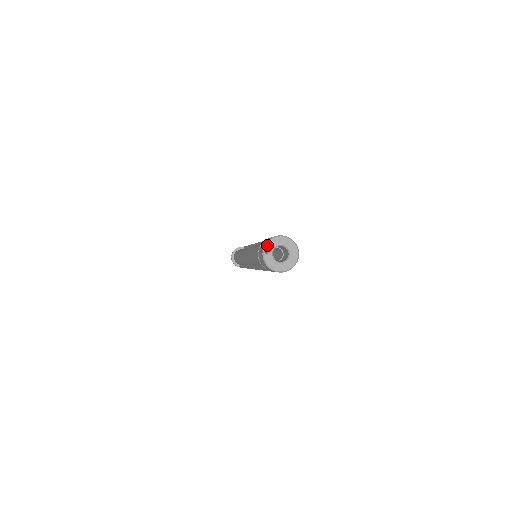
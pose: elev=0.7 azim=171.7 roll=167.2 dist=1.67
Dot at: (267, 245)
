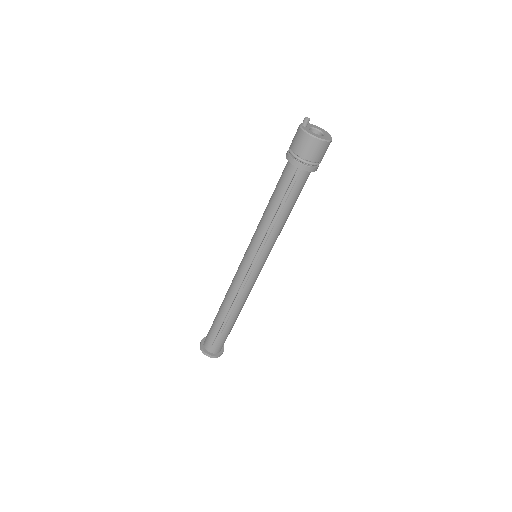
Dot at: occluded
